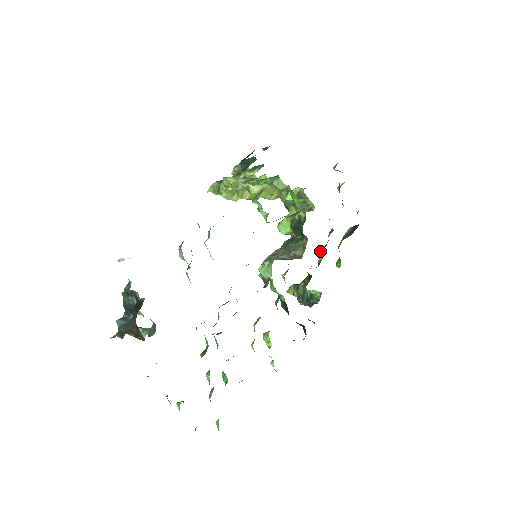
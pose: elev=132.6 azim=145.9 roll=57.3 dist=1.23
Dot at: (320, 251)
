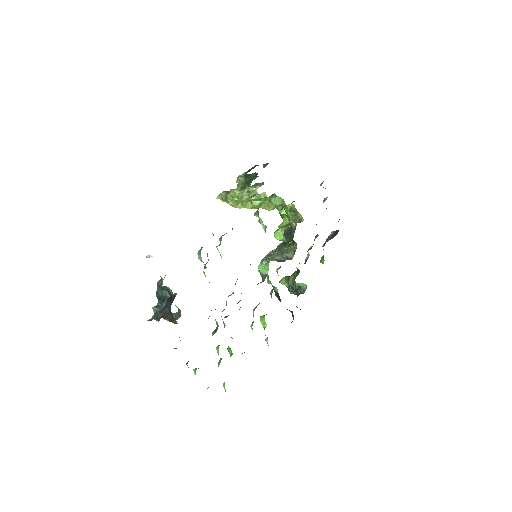
Dot at: (307, 251)
